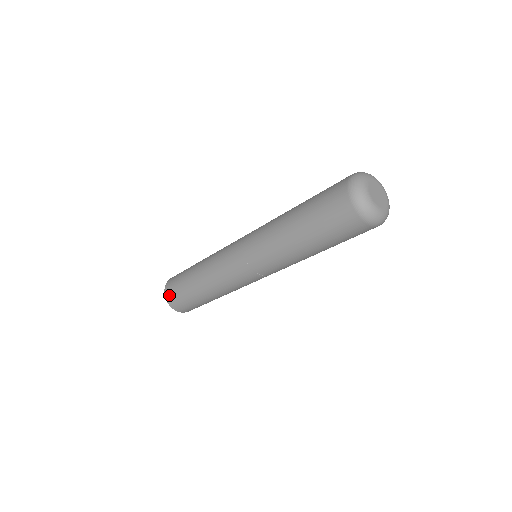
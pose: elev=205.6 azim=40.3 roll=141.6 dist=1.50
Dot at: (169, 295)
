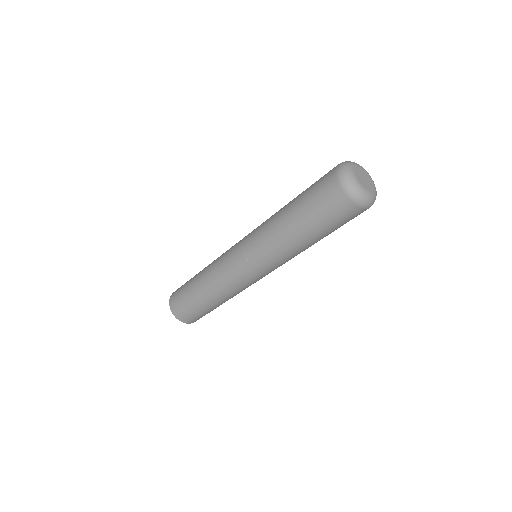
Dot at: (176, 290)
